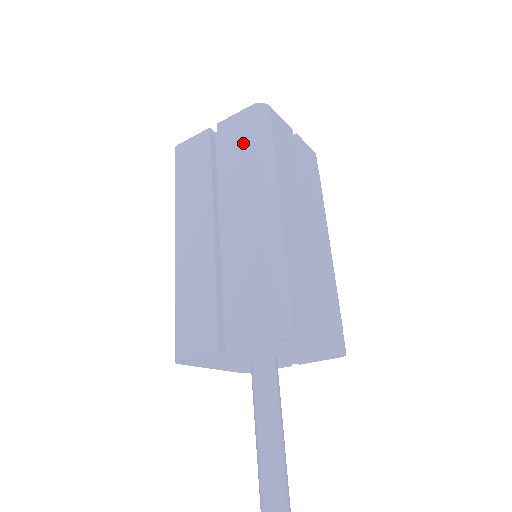
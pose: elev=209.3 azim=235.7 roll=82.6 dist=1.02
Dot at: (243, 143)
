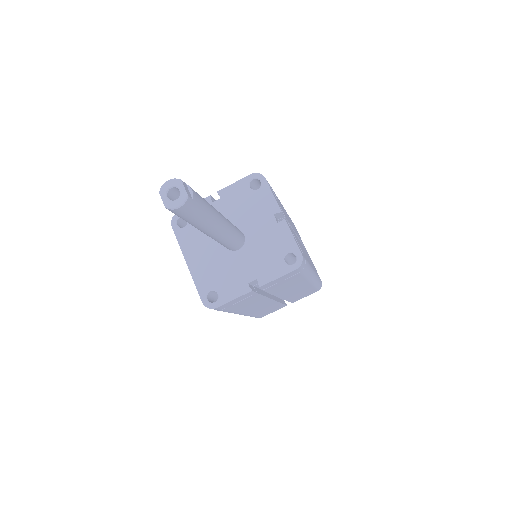
Dot at: occluded
